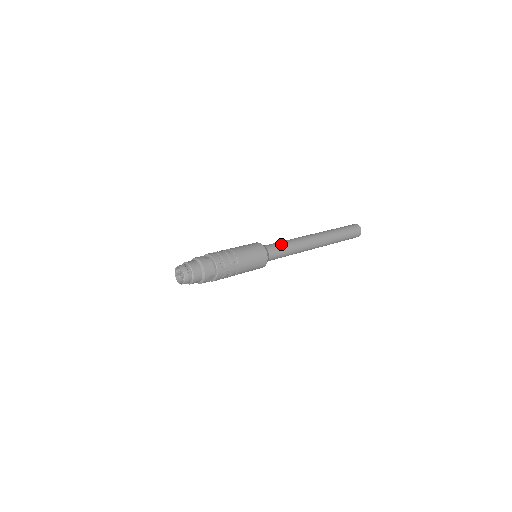
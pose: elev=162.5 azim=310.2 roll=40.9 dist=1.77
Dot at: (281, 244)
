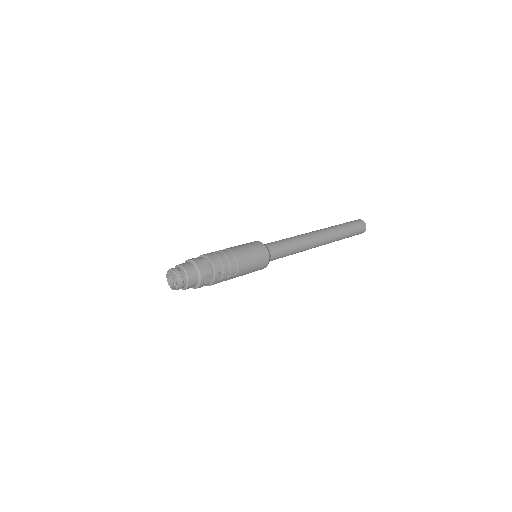
Dot at: (286, 248)
